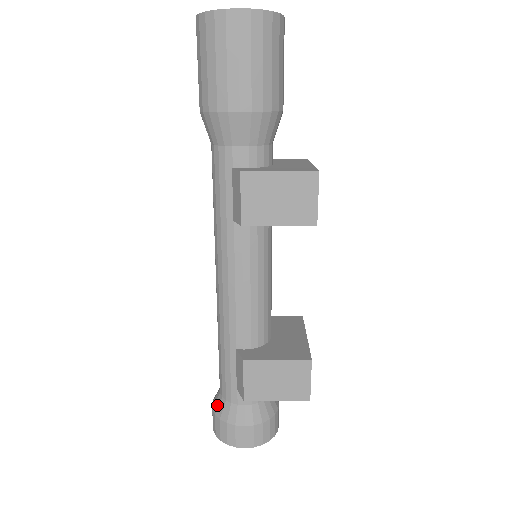
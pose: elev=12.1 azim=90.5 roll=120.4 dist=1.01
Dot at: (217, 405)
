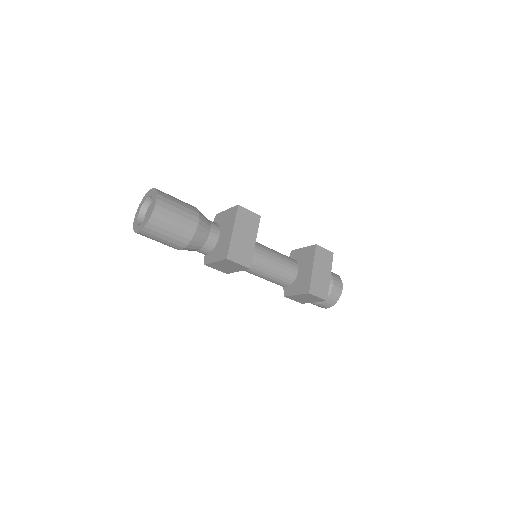
Dot at: occluded
